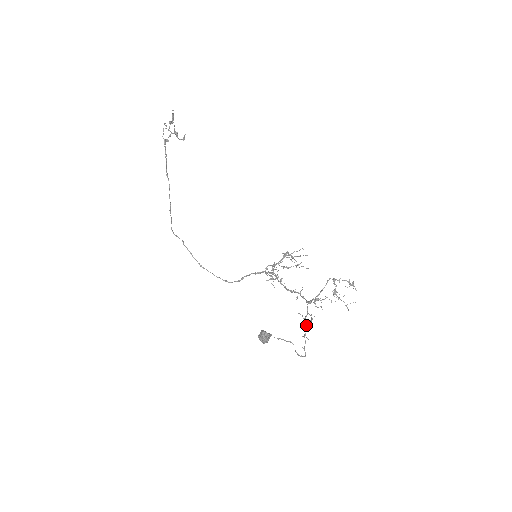
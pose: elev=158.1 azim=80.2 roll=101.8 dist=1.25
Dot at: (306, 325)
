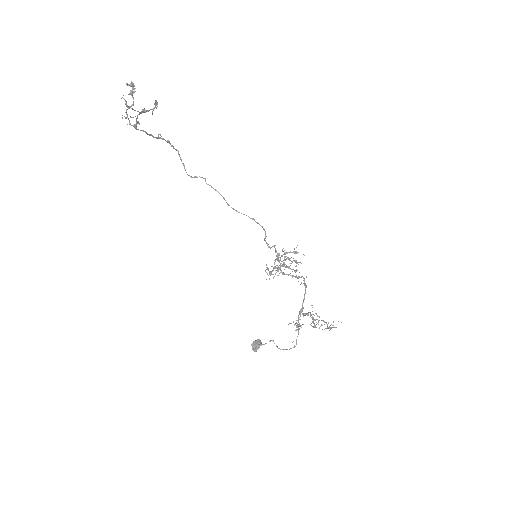
Dot at: occluded
